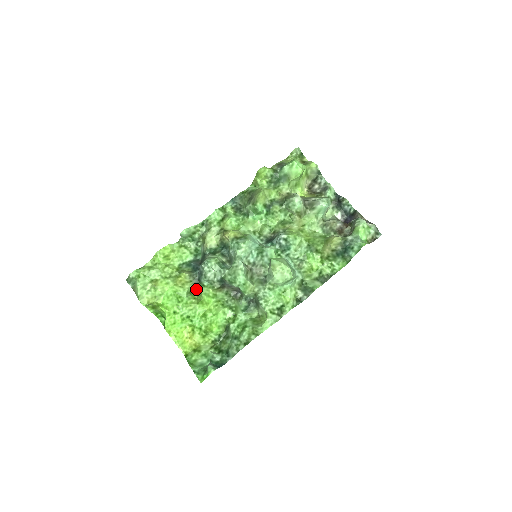
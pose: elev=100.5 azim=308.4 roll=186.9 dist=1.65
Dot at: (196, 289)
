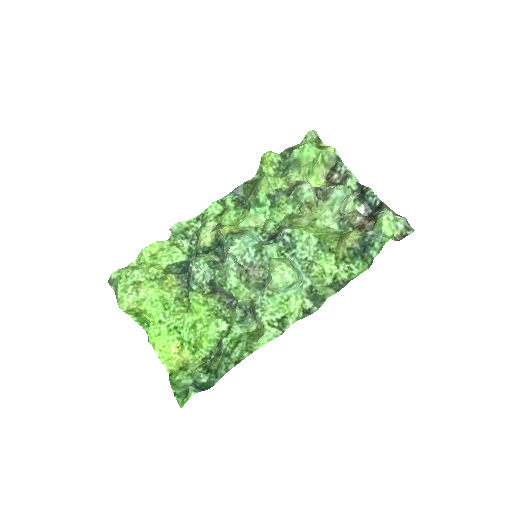
Dot at: (186, 295)
